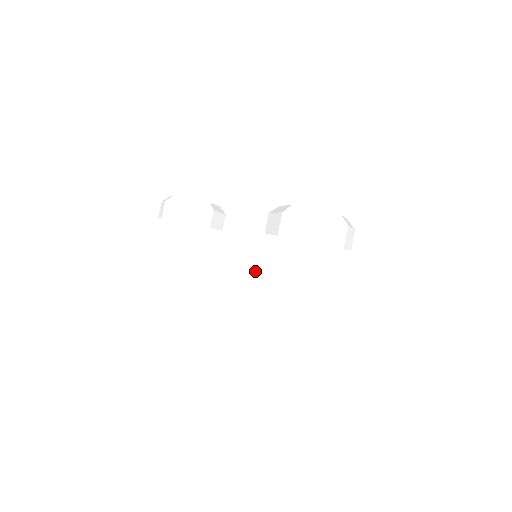
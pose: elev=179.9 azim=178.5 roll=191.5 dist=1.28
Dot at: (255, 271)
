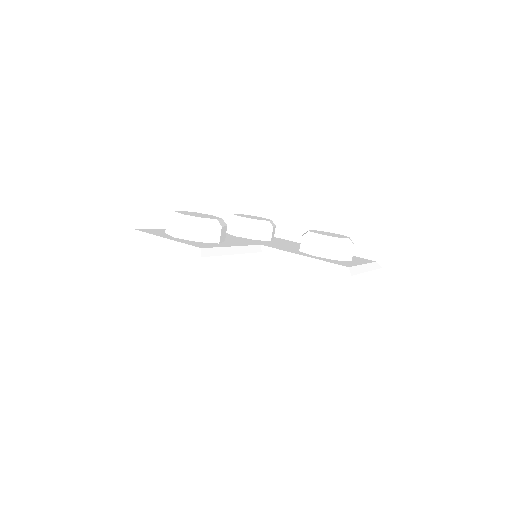
Dot at: (355, 290)
